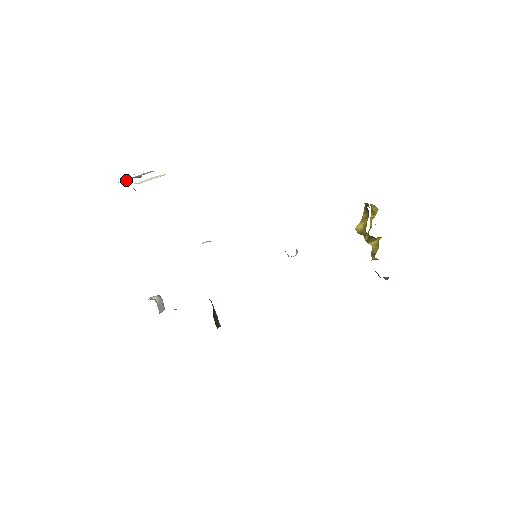
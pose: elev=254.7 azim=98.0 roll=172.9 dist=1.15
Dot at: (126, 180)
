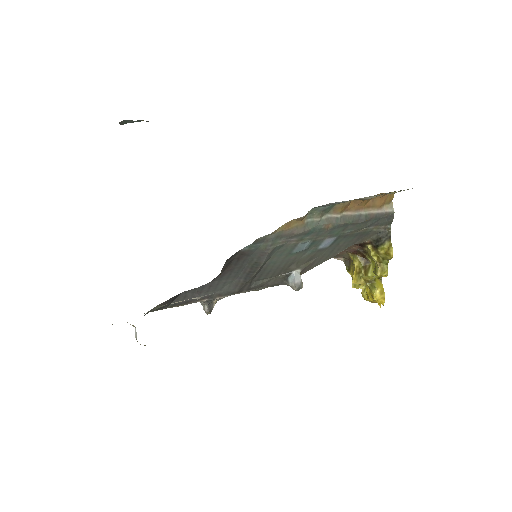
Dot at: occluded
